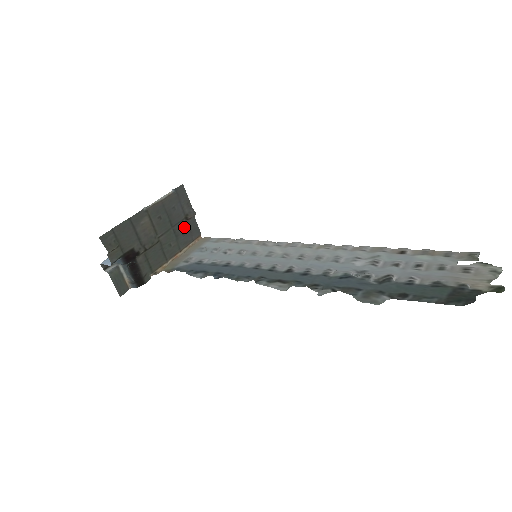
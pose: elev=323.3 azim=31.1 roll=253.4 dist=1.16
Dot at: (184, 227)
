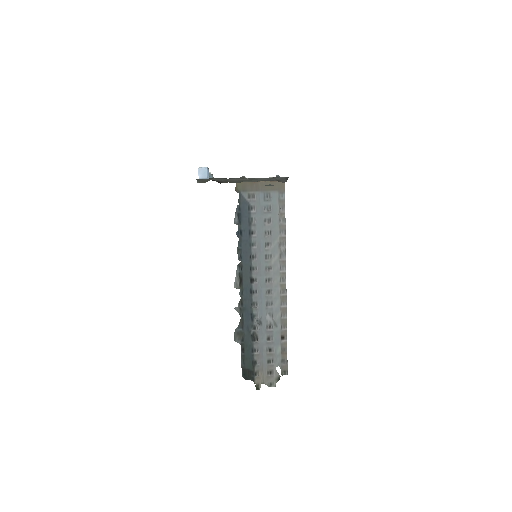
Dot at: (272, 180)
